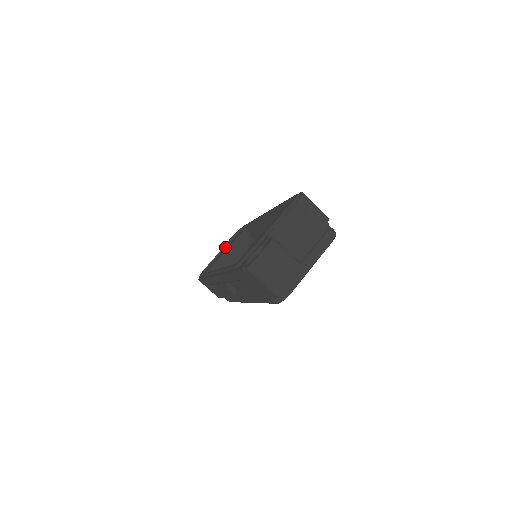
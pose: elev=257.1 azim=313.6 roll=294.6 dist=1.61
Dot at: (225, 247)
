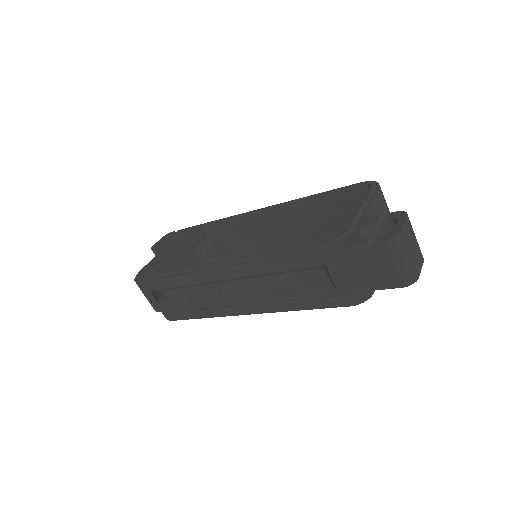
Dot at: (168, 247)
